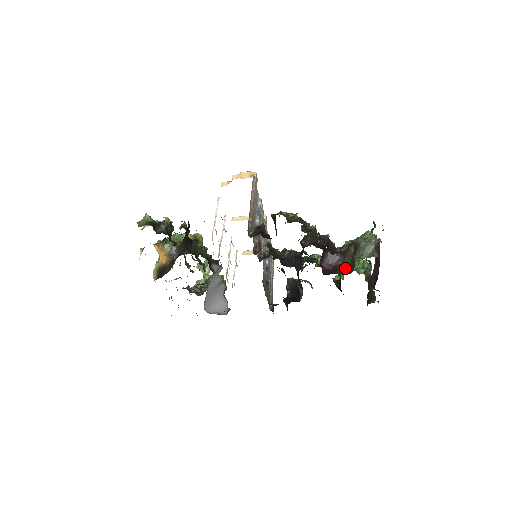
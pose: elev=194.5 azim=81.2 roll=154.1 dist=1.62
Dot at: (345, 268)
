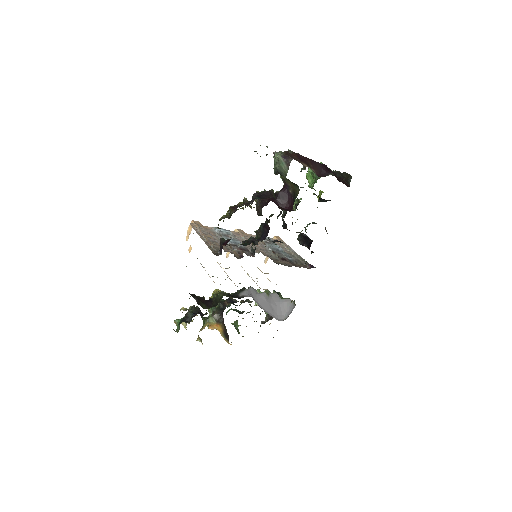
Dot at: (295, 190)
